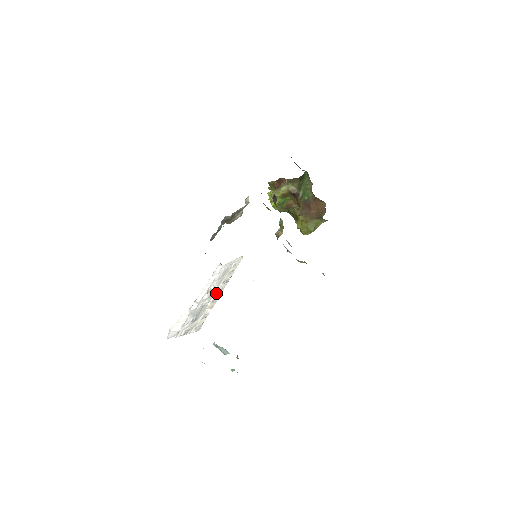
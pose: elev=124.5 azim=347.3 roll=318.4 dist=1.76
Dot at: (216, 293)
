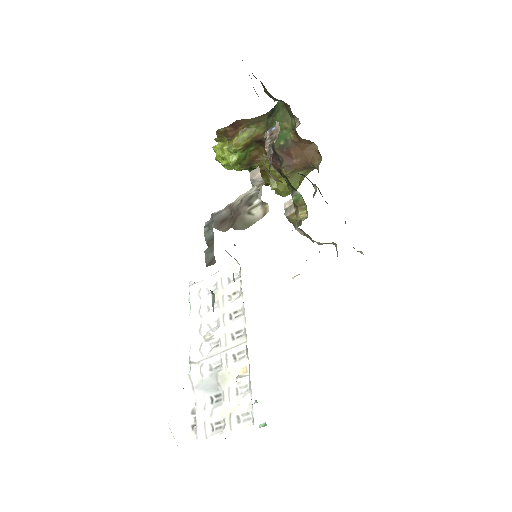
Dot at: (230, 341)
